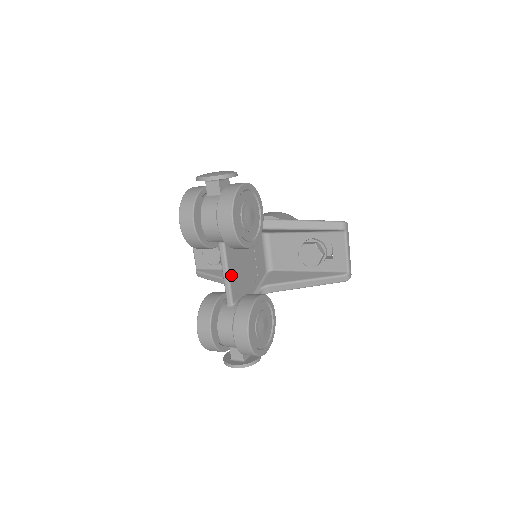
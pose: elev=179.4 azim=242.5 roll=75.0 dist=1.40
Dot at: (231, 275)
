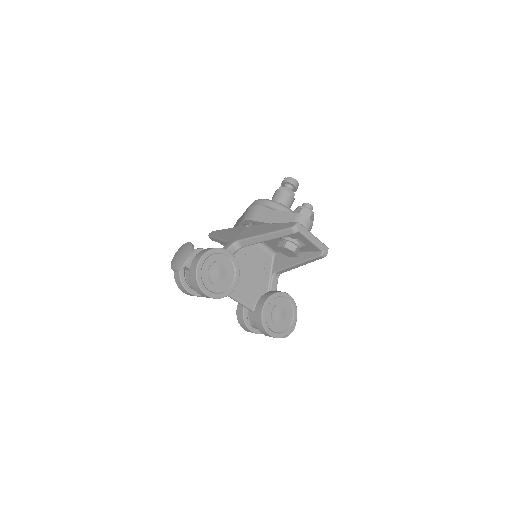
Dot at: (239, 298)
